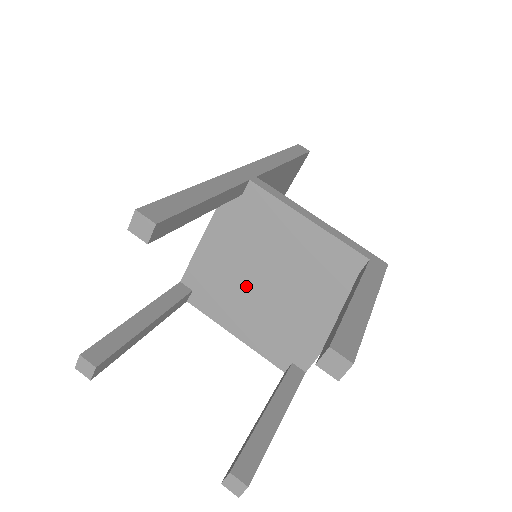
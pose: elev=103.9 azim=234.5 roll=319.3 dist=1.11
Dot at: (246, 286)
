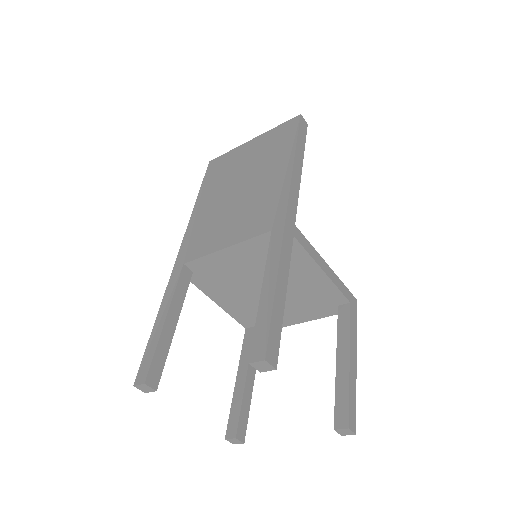
Dot at: (246, 285)
